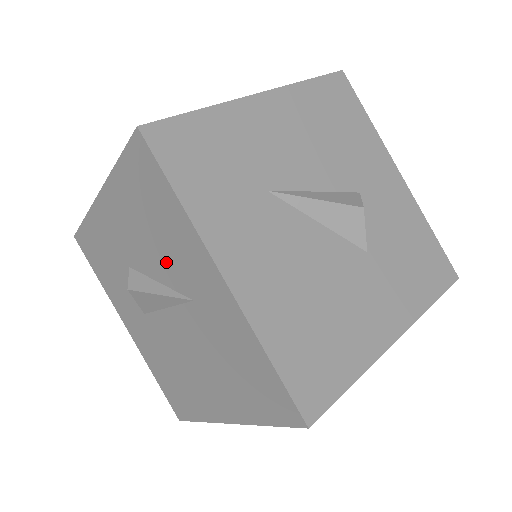
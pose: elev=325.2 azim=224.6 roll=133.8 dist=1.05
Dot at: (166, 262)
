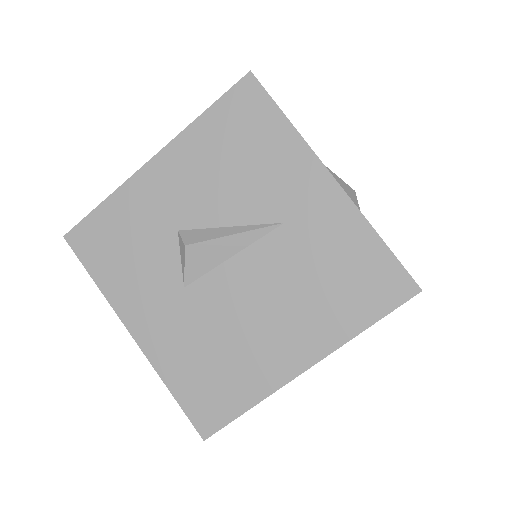
Dot at: (251, 195)
